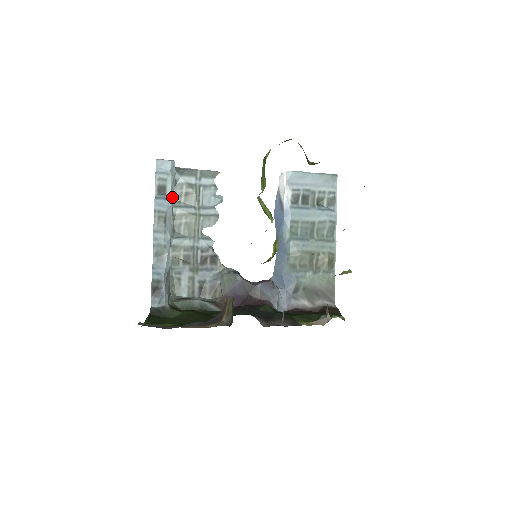
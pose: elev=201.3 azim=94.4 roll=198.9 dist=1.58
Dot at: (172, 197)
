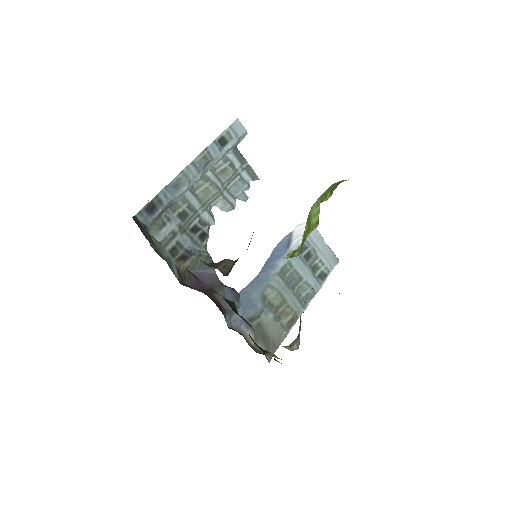
Dot at: (224, 155)
